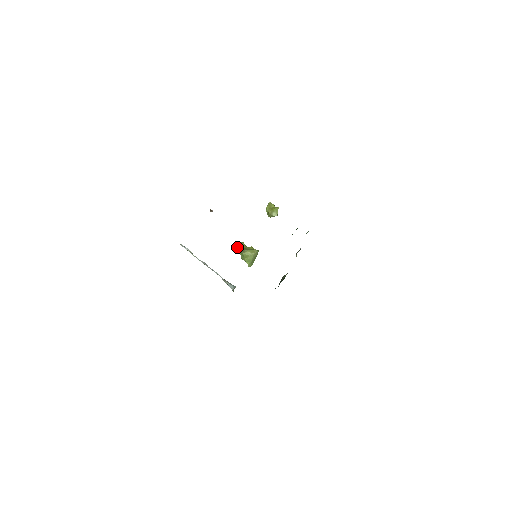
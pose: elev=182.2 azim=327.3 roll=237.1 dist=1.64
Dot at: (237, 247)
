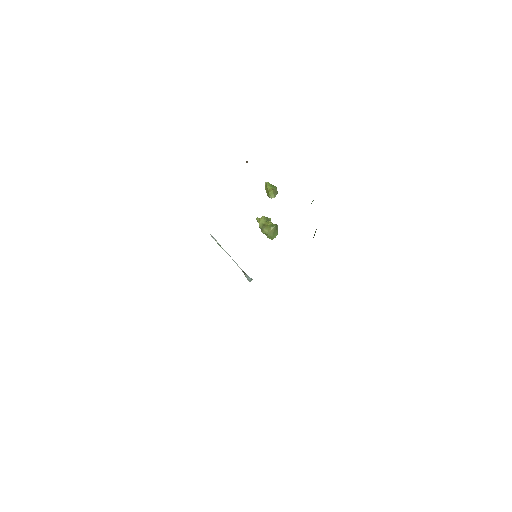
Dot at: occluded
